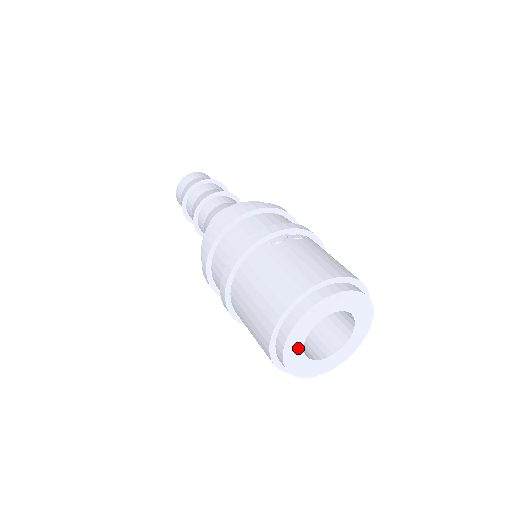
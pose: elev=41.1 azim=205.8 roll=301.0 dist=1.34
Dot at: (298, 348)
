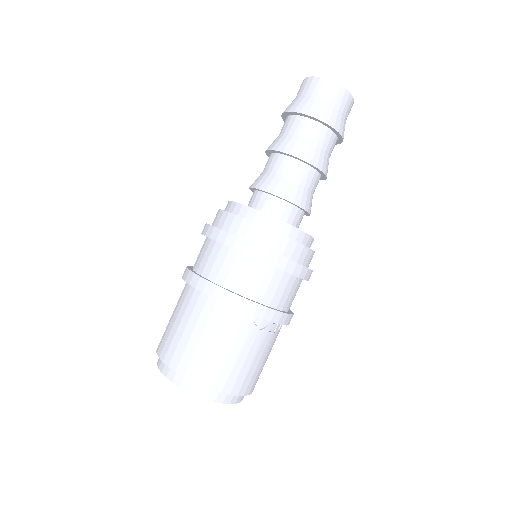
Dot at: occluded
